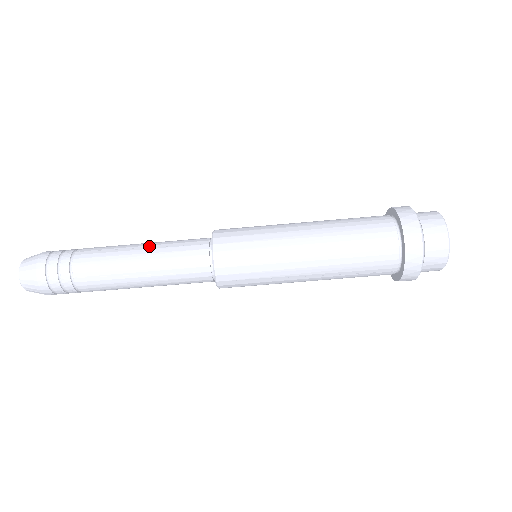
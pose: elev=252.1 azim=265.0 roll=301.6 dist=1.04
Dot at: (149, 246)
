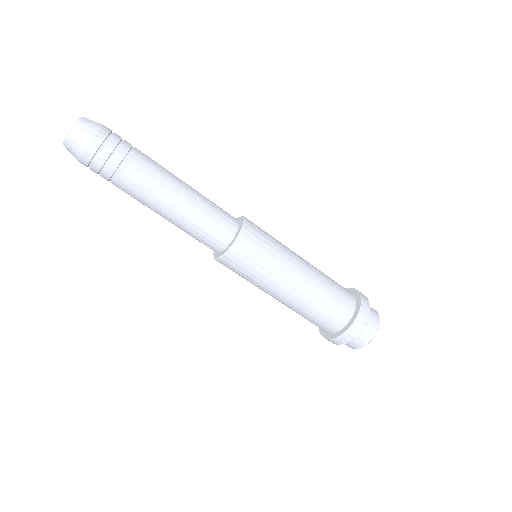
Dot at: (194, 189)
